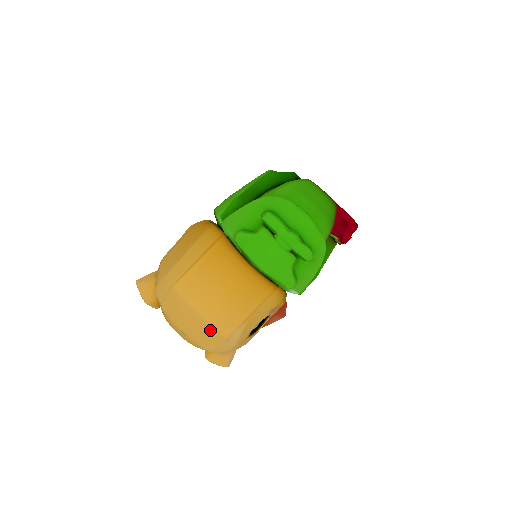
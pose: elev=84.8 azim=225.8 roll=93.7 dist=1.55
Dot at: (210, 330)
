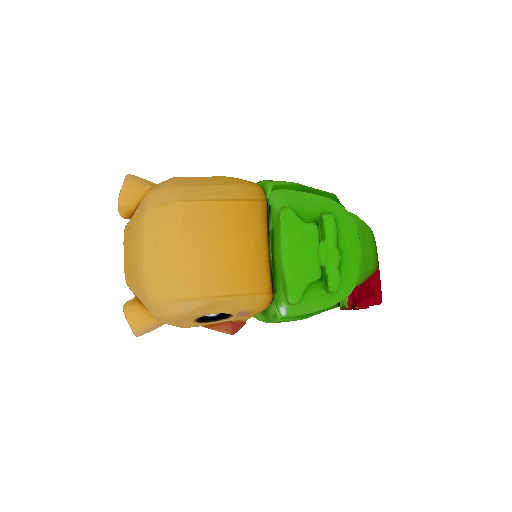
Dot at: (175, 275)
